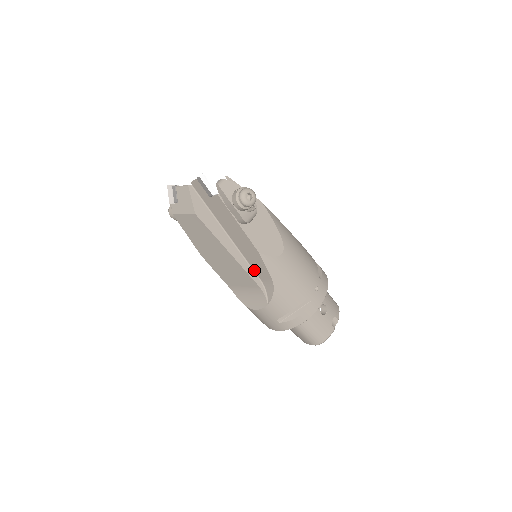
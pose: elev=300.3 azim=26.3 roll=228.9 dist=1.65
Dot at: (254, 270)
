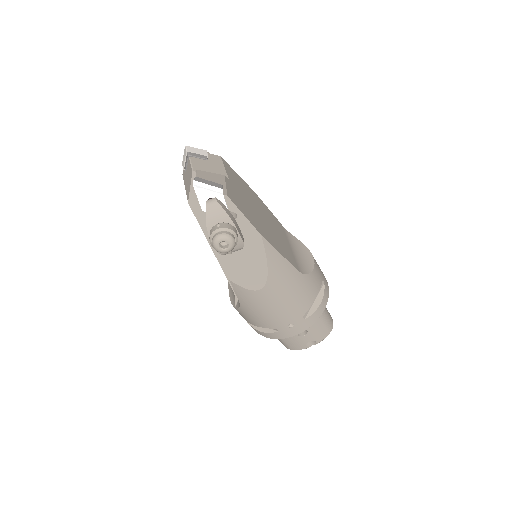
Dot at: occluded
